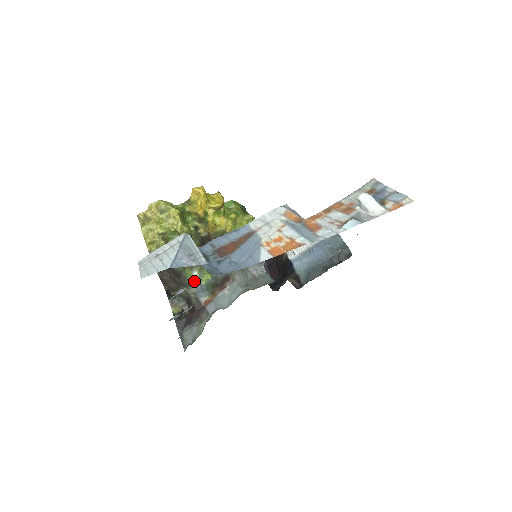
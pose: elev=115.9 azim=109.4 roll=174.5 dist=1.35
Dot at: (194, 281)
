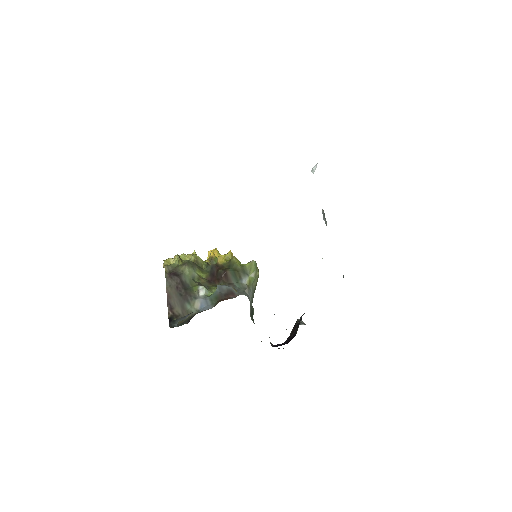
Dot at: (199, 295)
